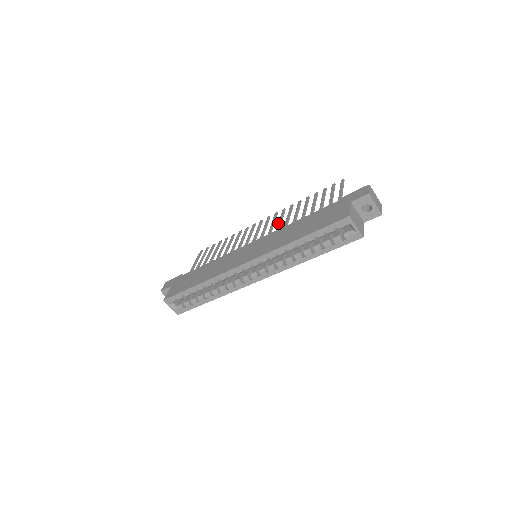
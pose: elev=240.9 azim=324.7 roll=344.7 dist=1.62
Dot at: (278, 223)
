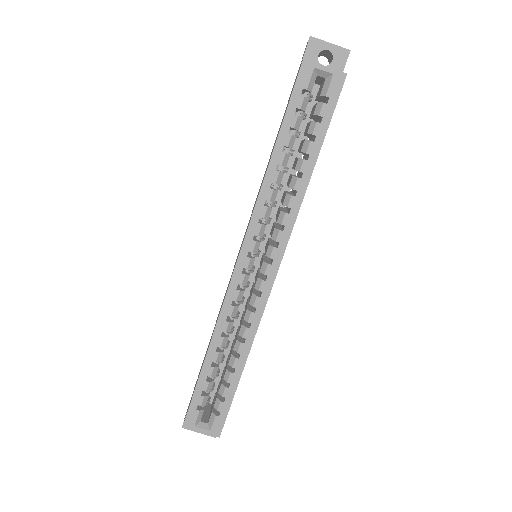
Dot at: occluded
